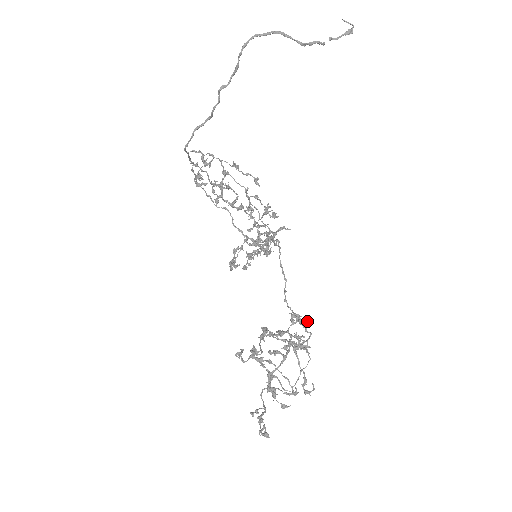
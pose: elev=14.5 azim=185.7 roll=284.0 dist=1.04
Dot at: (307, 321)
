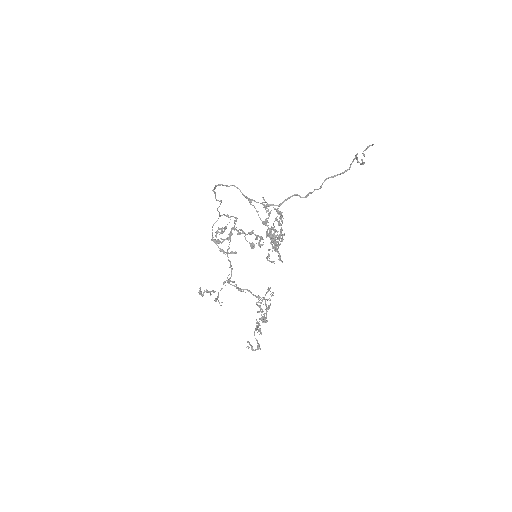
Dot at: occluded
